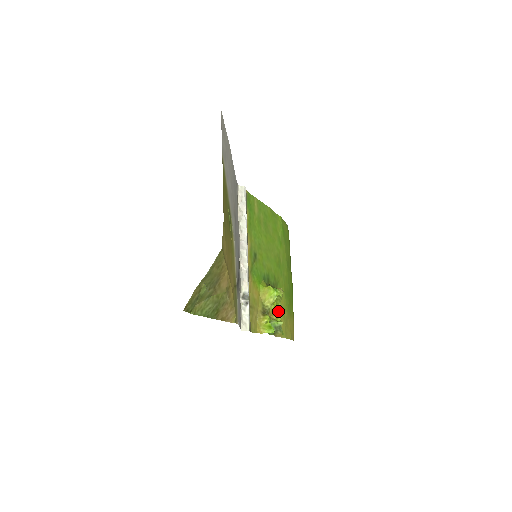
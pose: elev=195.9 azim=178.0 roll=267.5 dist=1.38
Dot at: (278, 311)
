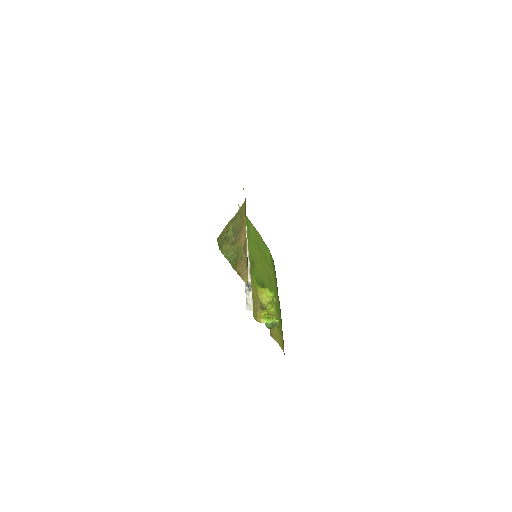
Dot at: (273, 312)
